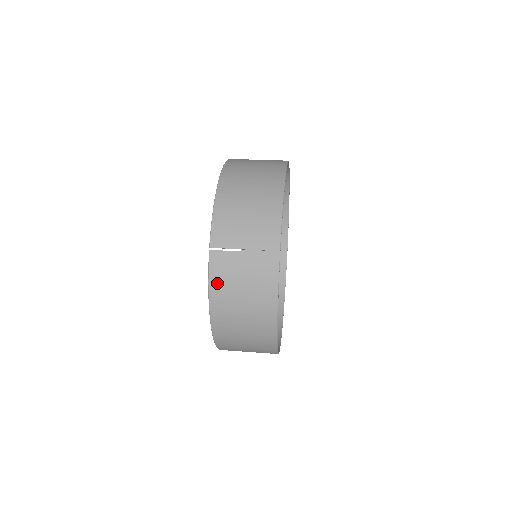
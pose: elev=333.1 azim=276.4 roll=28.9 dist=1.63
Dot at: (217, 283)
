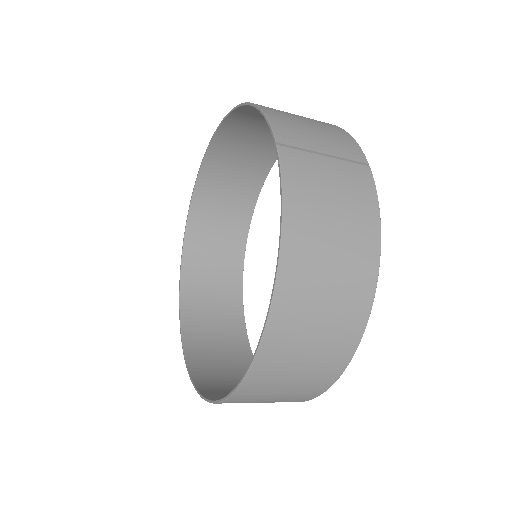
Dot at: (296, 192)
